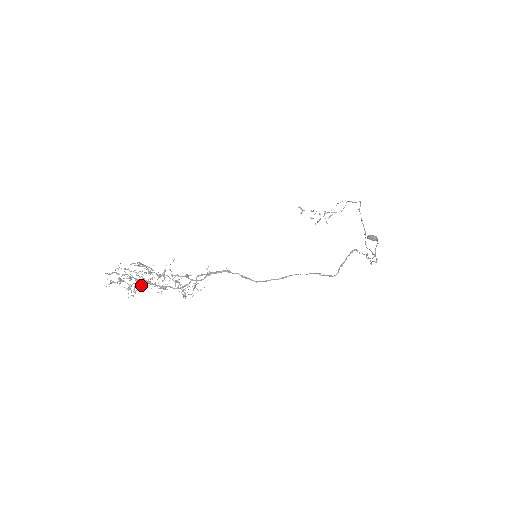
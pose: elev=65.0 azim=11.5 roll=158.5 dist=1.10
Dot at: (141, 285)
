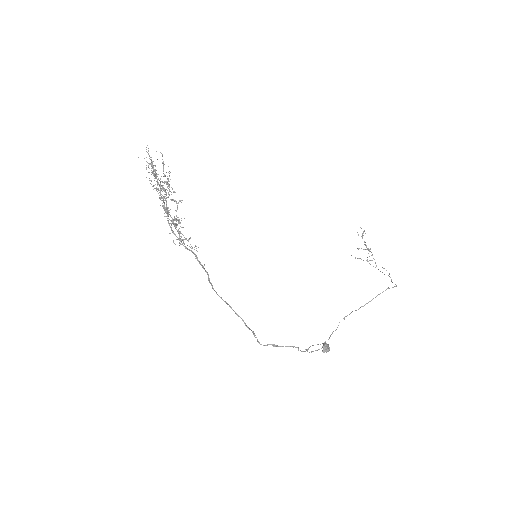
Dot at: occluded
